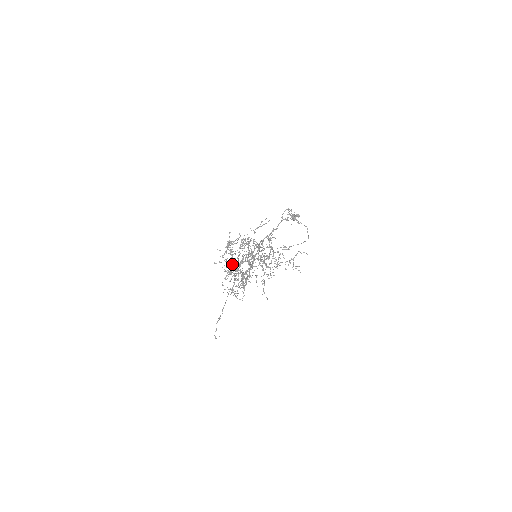
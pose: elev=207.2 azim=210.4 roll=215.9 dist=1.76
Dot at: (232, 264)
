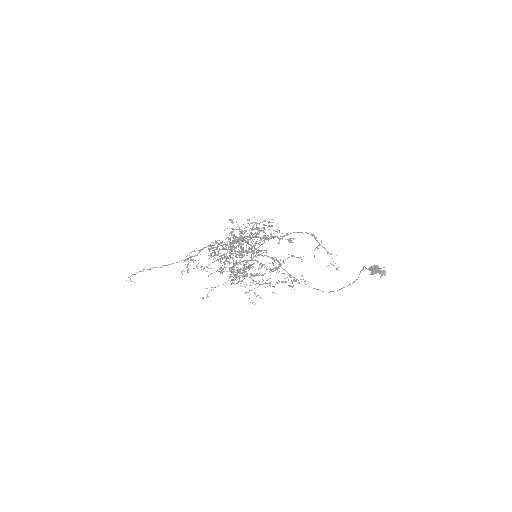
Dot at: occluded
